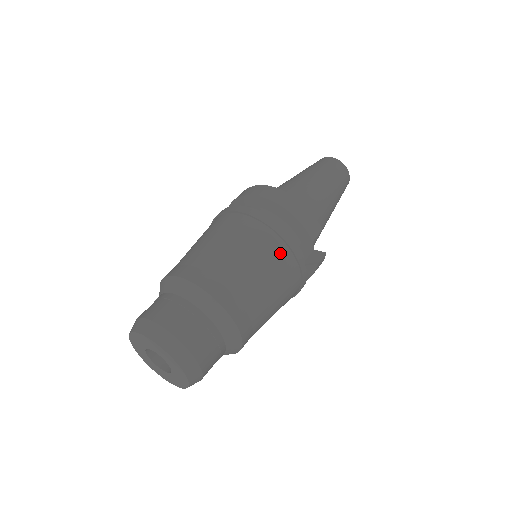
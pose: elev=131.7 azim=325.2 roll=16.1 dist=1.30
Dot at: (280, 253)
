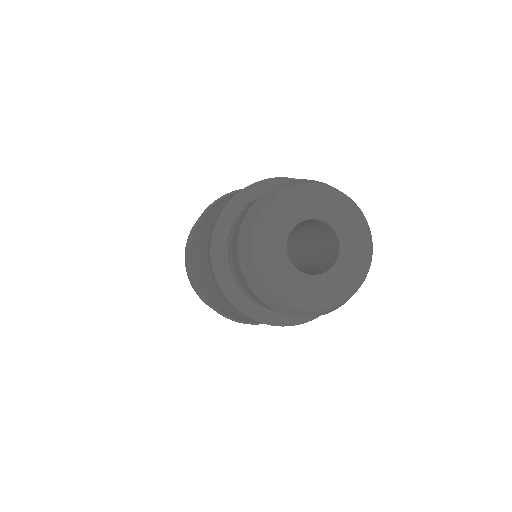
Dot at: occluded
